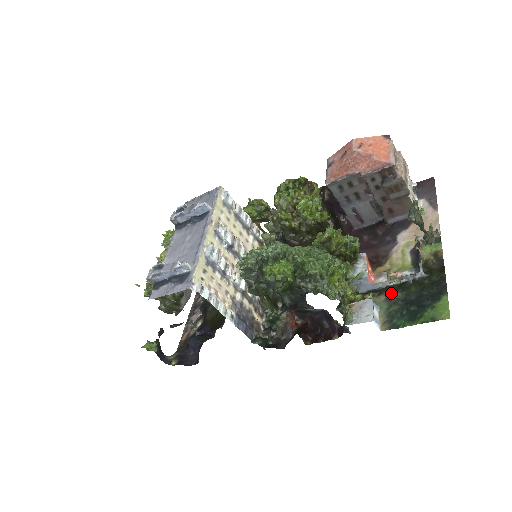
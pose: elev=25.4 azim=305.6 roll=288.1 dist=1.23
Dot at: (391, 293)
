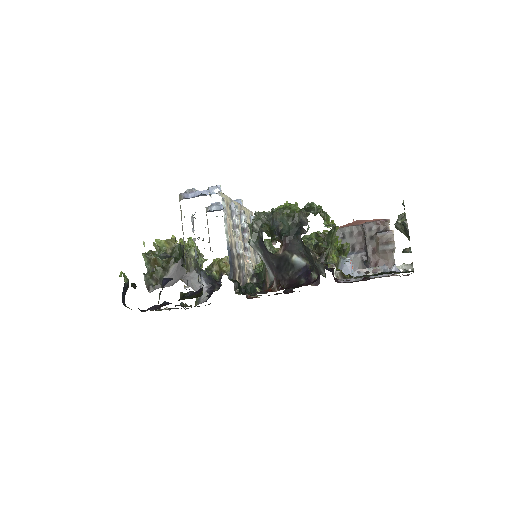
Dot at: (367, 275)
